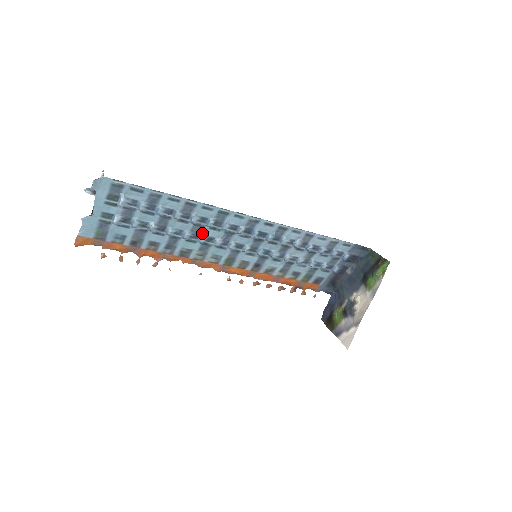
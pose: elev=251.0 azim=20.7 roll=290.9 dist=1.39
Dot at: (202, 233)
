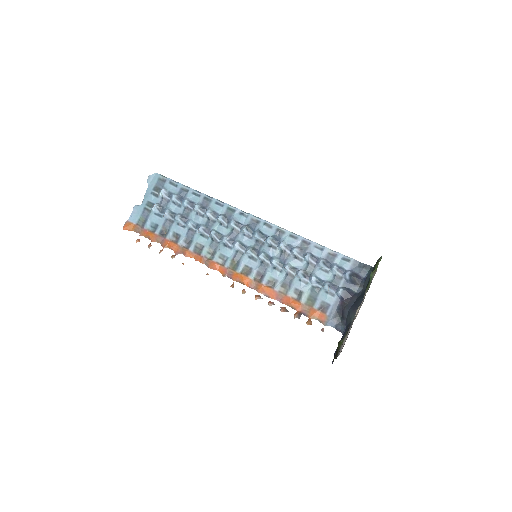
Dot at: (213, 229)
